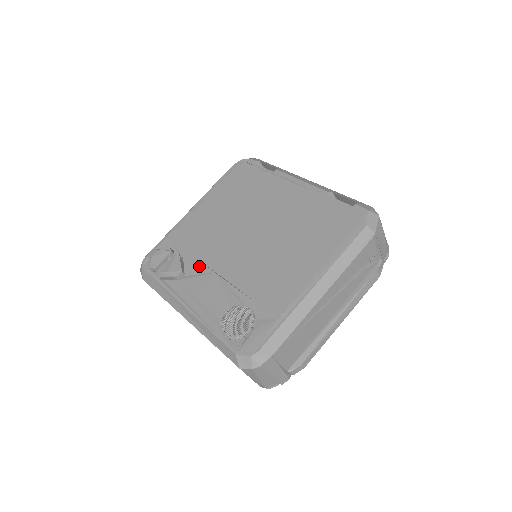
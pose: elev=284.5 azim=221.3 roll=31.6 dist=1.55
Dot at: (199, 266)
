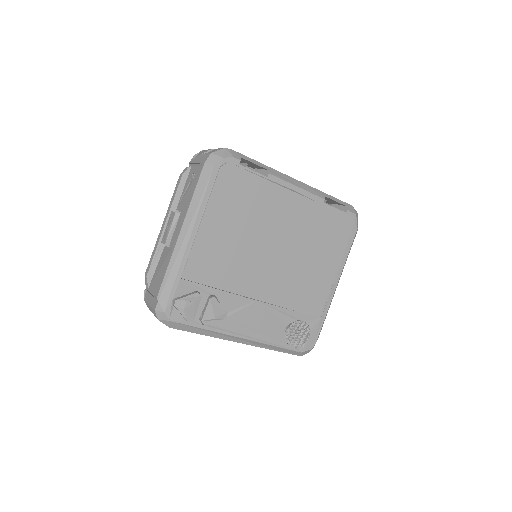
Dot at: (238, 300)
